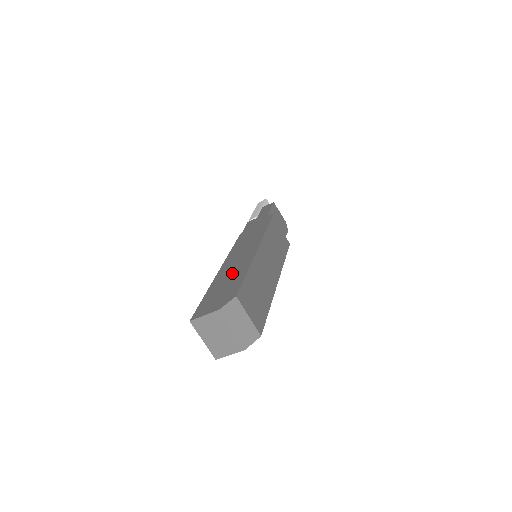
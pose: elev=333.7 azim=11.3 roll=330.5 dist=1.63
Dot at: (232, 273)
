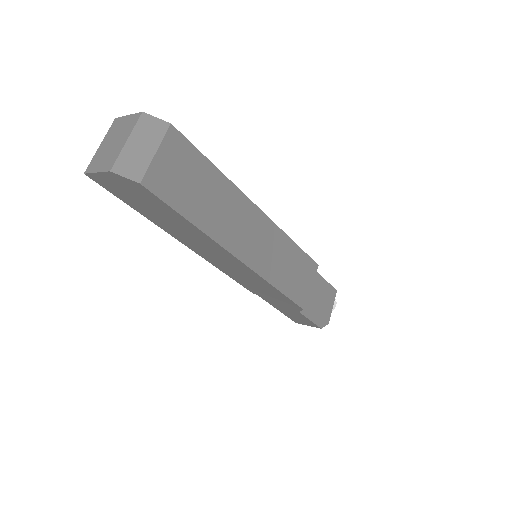
Dot at: occluded
